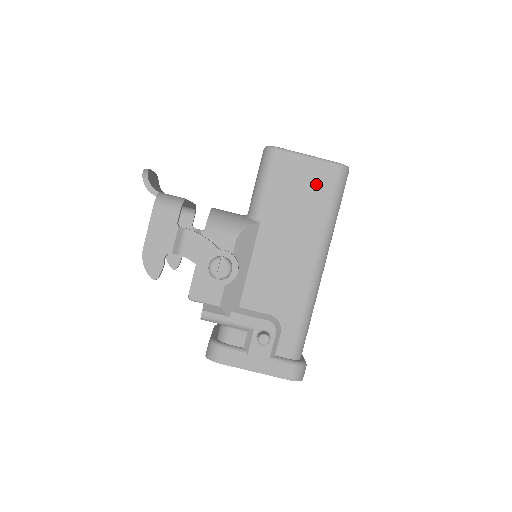
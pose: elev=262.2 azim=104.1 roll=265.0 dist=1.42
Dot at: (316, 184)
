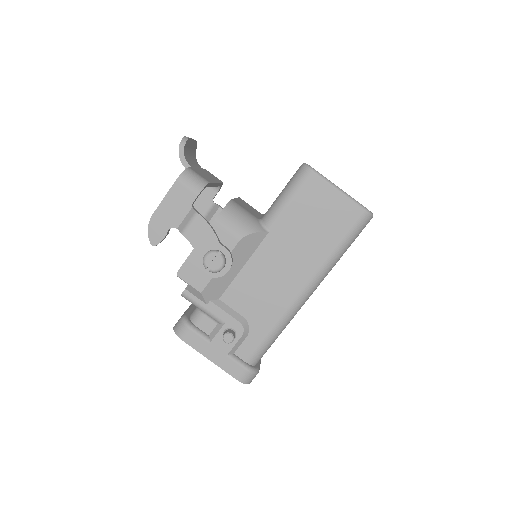
Dot at: (335, 219)
